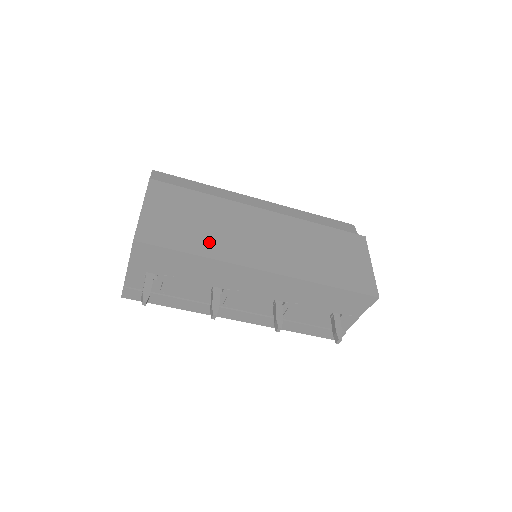
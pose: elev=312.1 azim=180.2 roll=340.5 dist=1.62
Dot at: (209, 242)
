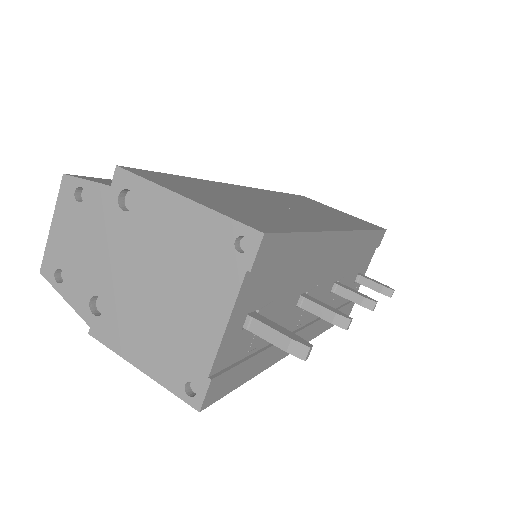
Dot at: (289, 218)
